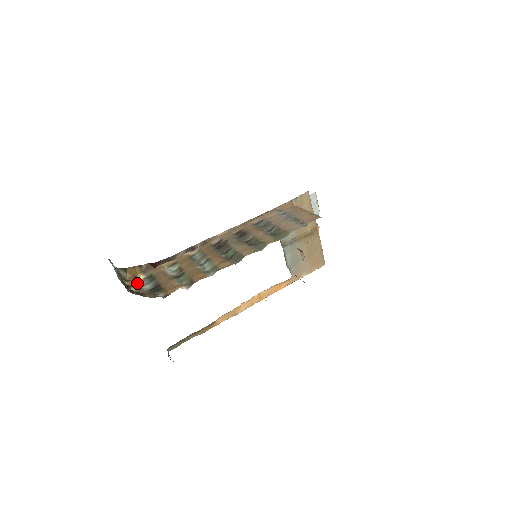
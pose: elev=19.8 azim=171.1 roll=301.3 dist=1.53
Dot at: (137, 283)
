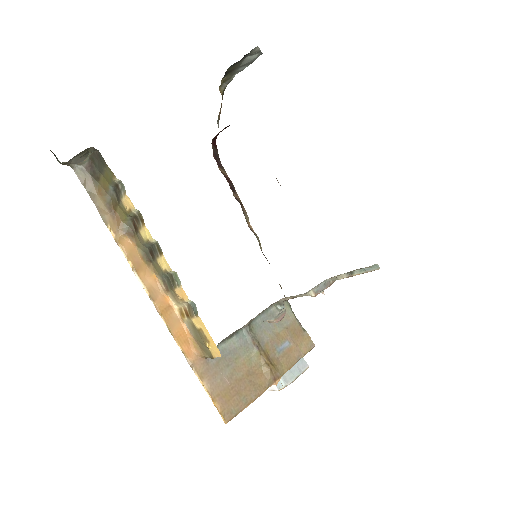
Dot at: occluded
